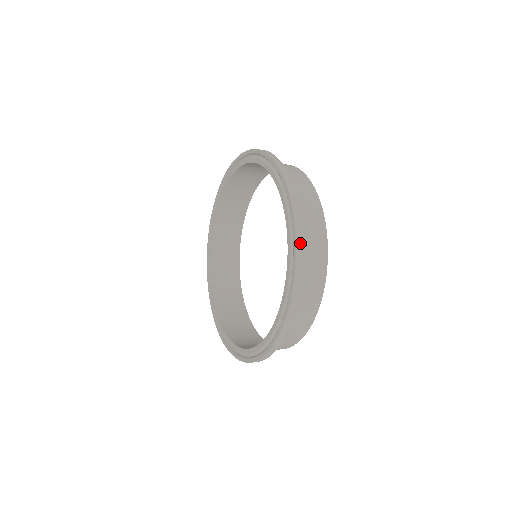
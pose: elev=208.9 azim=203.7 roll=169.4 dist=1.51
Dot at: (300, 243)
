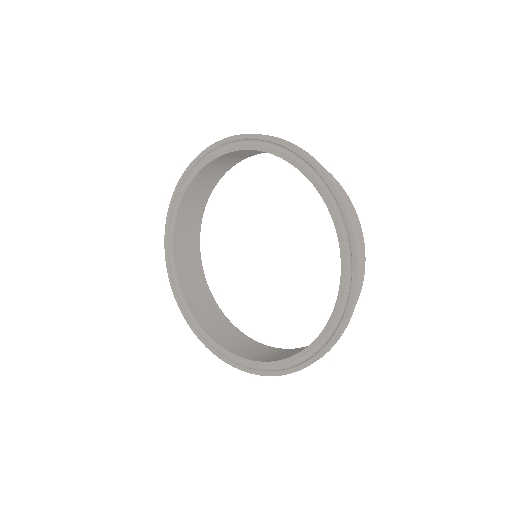
Dot at: (324, 170)
